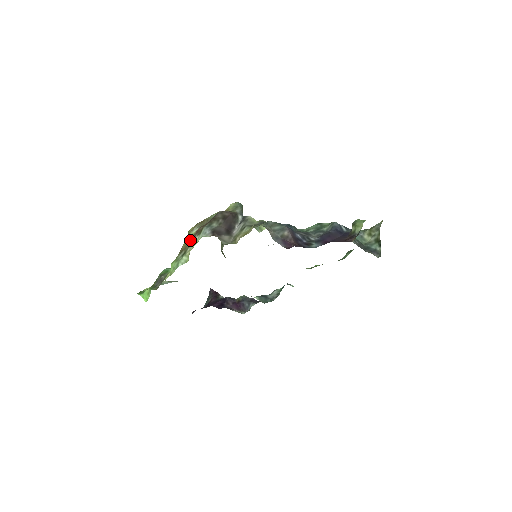
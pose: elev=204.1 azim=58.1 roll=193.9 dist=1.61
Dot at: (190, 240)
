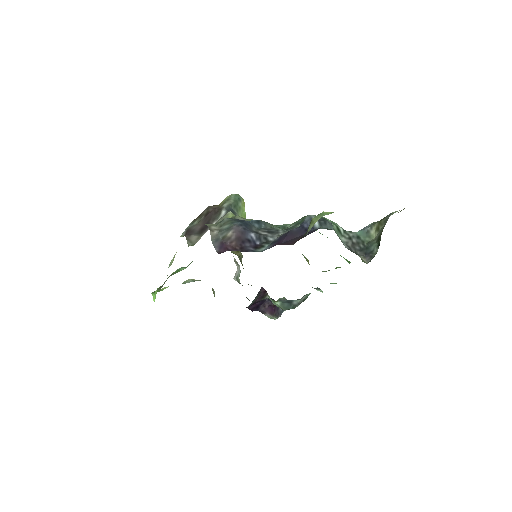
Dot at: occluded
